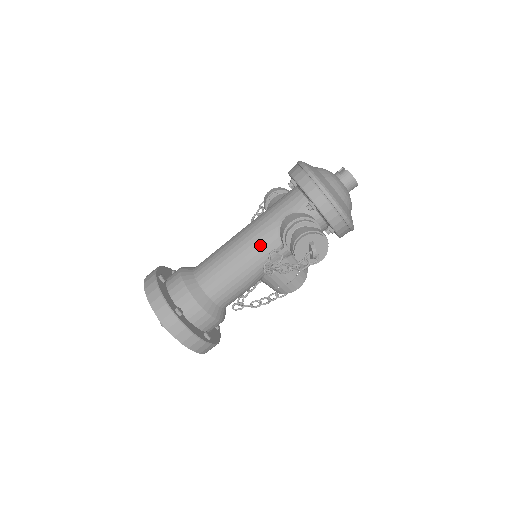
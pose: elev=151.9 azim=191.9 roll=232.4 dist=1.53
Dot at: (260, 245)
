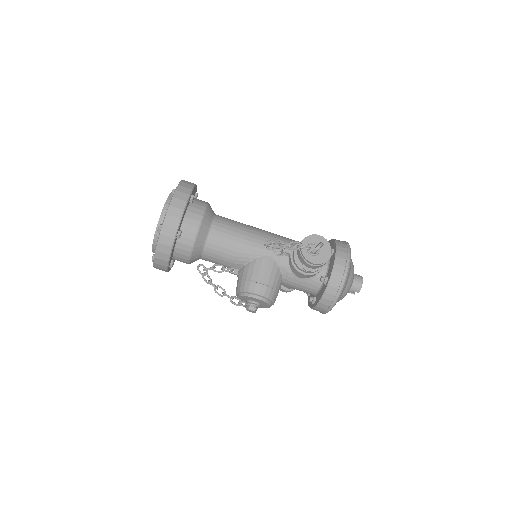
Dot at: (276, 238)
